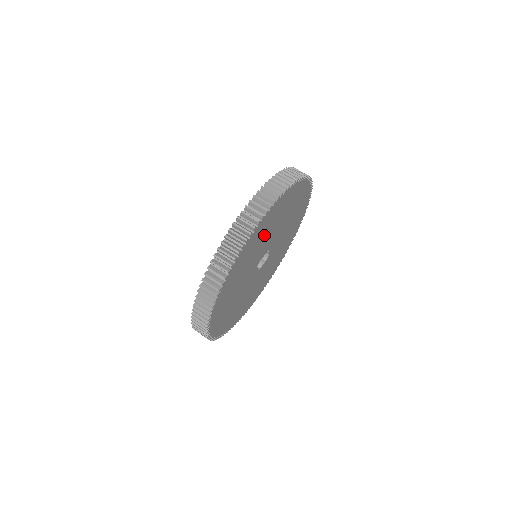
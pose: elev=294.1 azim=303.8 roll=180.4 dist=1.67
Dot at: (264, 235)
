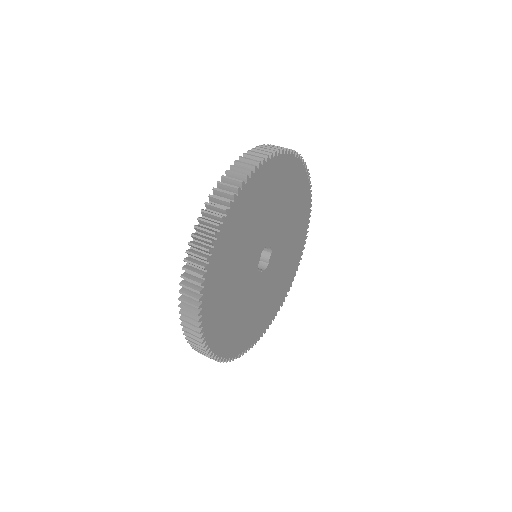
Dot at: (281, 197)
